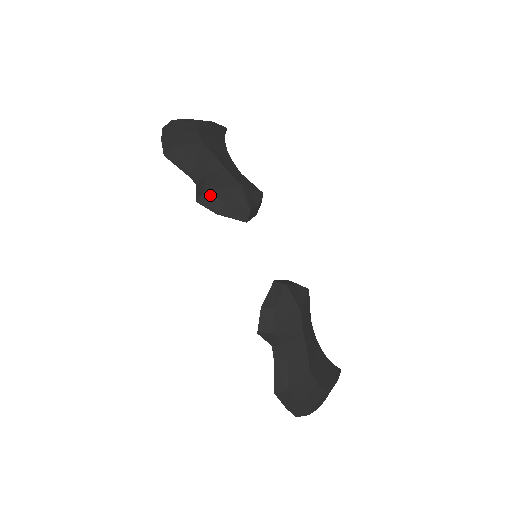
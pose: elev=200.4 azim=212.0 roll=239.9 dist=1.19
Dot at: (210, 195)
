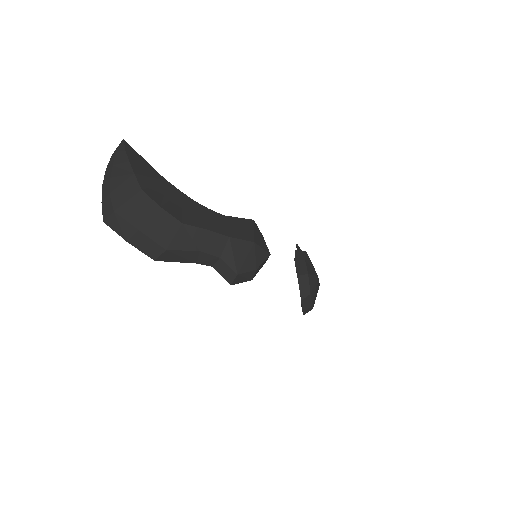
Dot at: (242, 274)
